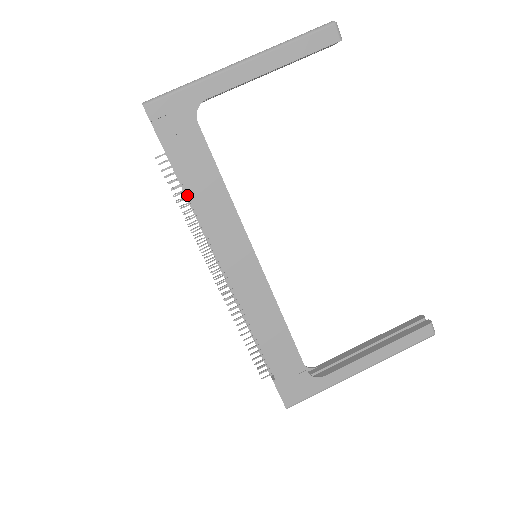
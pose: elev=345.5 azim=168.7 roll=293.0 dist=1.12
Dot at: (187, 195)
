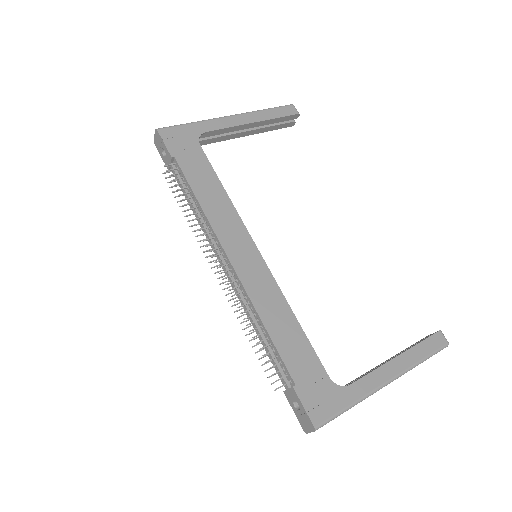
Dot at: (190, 198)
